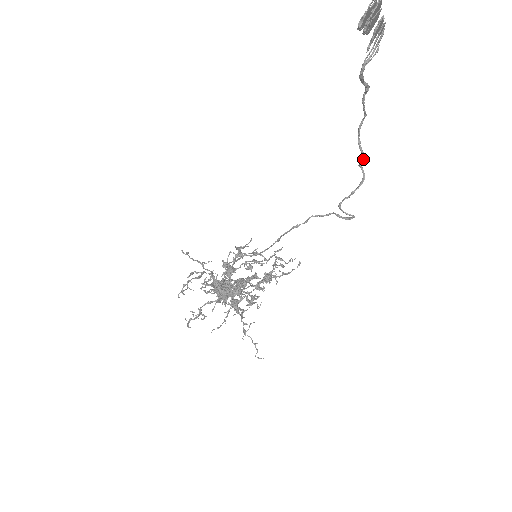
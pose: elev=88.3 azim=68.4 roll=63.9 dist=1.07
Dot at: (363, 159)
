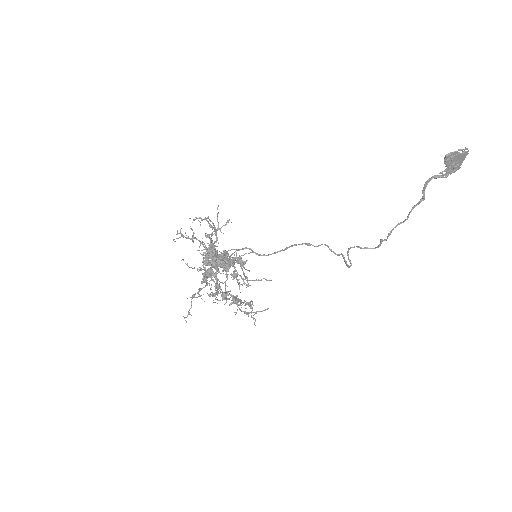
Dot at: (386, 239)
